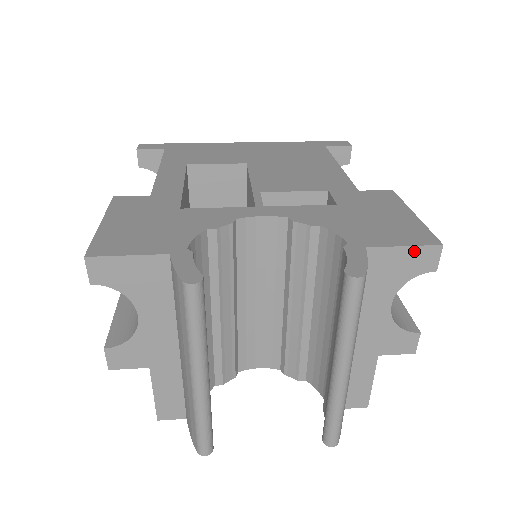
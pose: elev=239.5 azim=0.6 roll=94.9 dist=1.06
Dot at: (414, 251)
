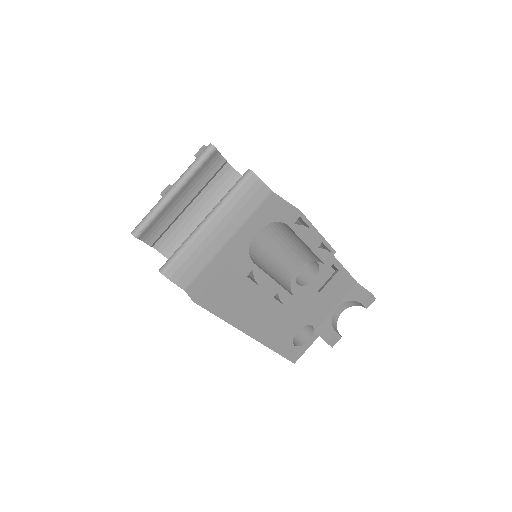
Dot at: (287, 206)
